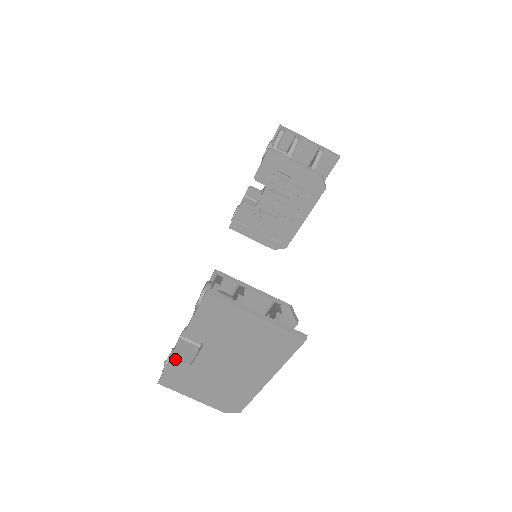
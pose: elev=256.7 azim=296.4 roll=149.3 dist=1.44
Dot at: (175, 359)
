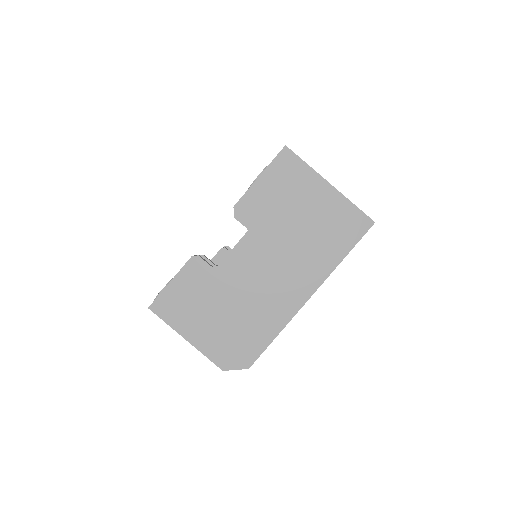
Dot at: (199, 256)
